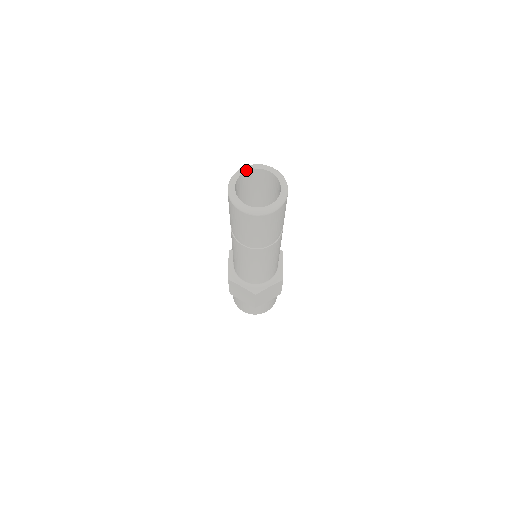
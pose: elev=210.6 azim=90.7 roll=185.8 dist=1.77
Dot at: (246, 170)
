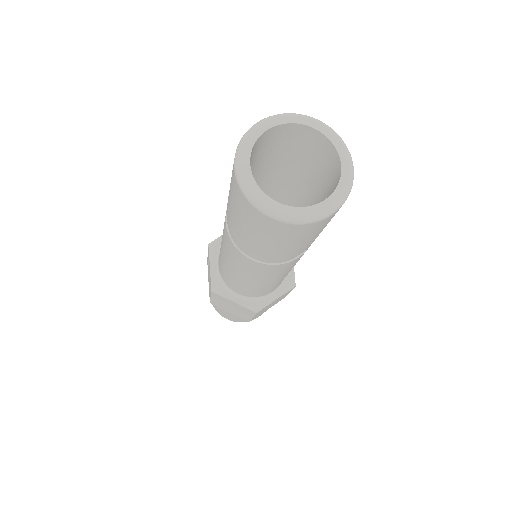
Dot at: (268, 126)
